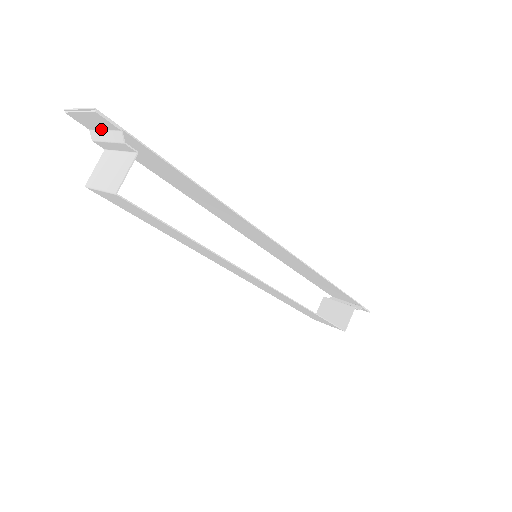
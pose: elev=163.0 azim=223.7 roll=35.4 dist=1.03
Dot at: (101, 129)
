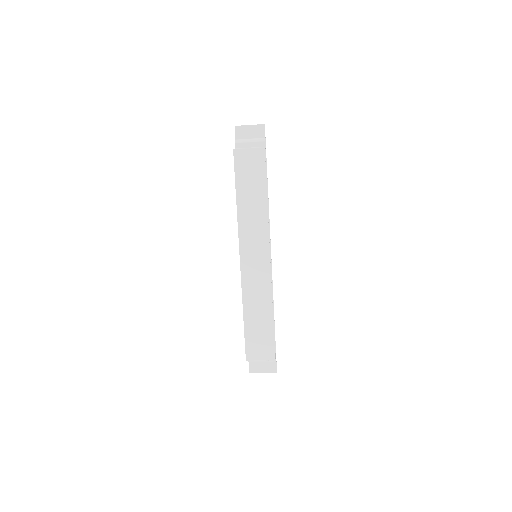
Dot at: (248, 138)
